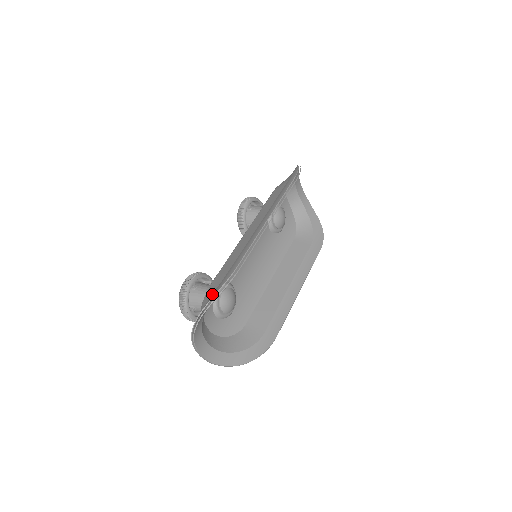
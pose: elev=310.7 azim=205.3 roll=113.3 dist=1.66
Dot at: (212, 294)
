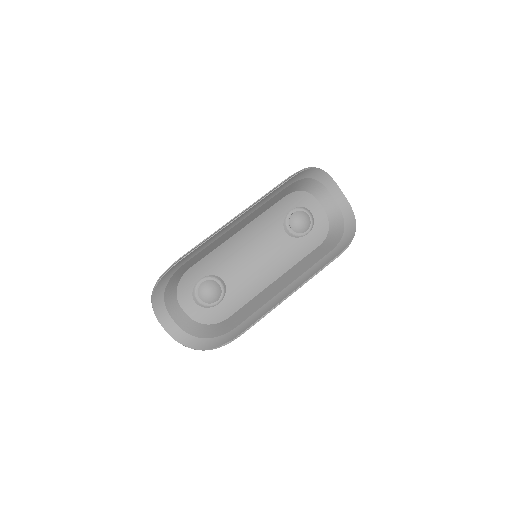
Dot at: occluded
